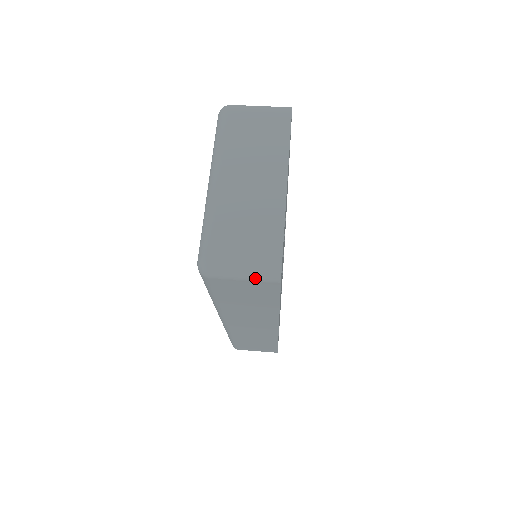
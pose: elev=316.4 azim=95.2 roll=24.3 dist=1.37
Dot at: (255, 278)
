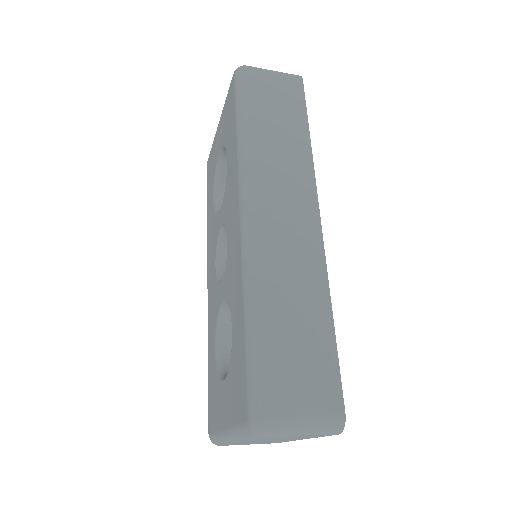
Dot at: (283, 73)
